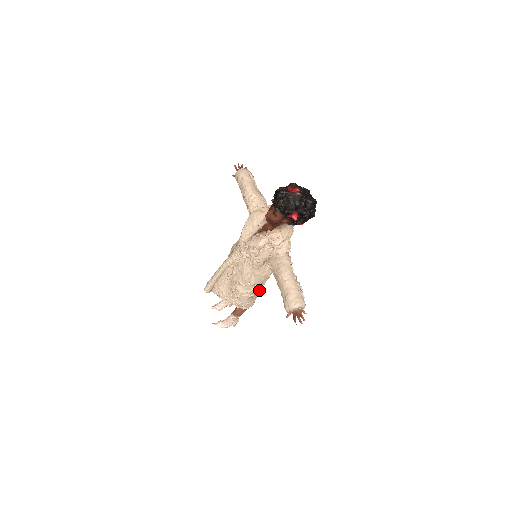
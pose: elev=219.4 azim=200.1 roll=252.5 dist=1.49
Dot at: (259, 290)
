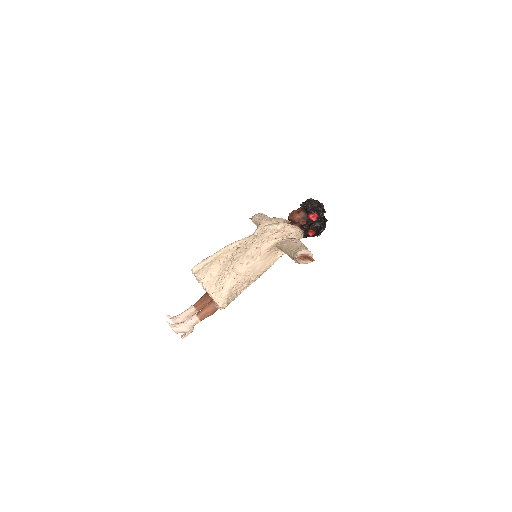
Dot at: (245, 284)
